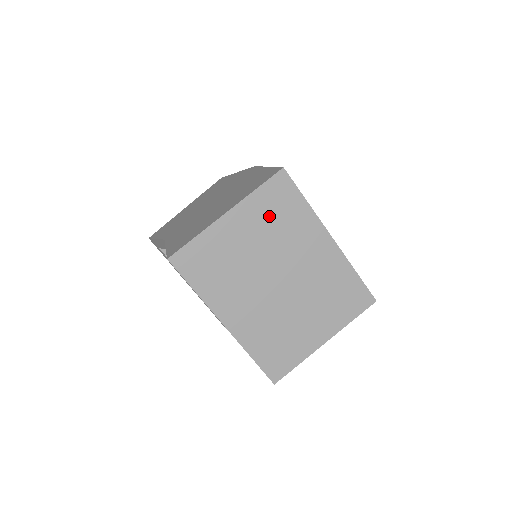
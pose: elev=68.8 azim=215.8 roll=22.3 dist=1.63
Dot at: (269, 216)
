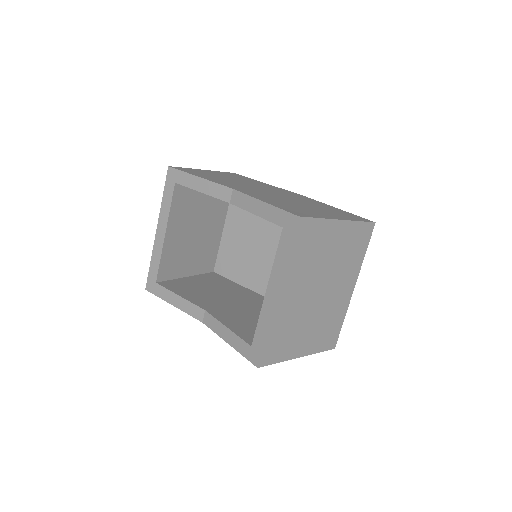
Dot at: (350, 244)
